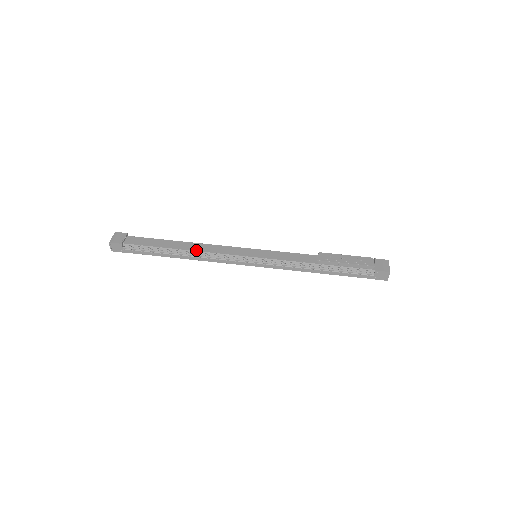
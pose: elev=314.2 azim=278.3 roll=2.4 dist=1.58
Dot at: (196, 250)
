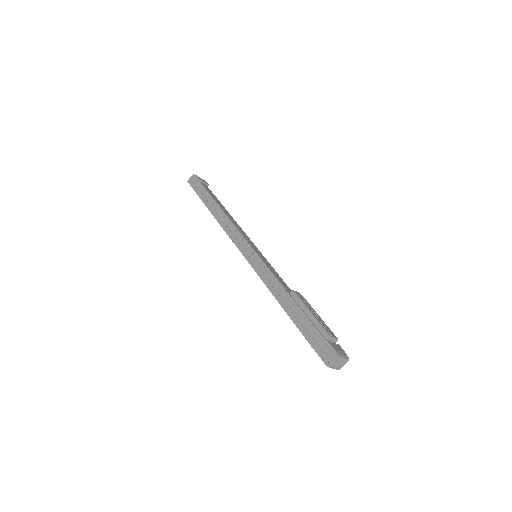
Dot at: (228, 216)
